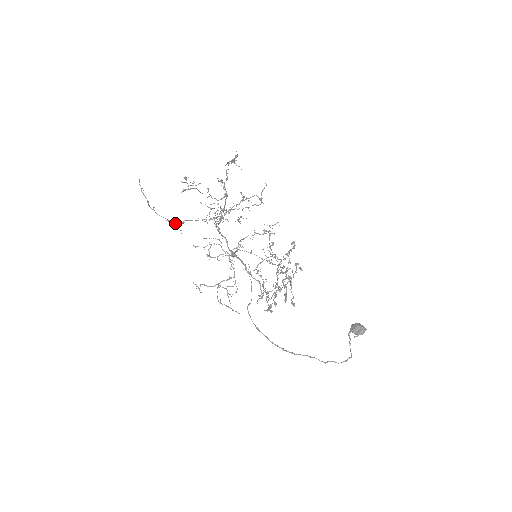
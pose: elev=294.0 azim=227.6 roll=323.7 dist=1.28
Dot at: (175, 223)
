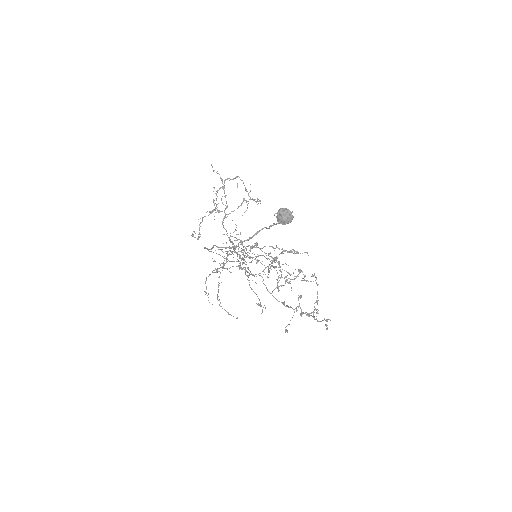
Dot at: (199, 234)
